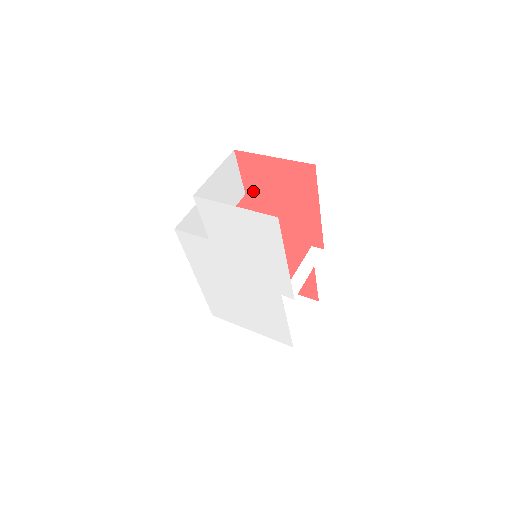
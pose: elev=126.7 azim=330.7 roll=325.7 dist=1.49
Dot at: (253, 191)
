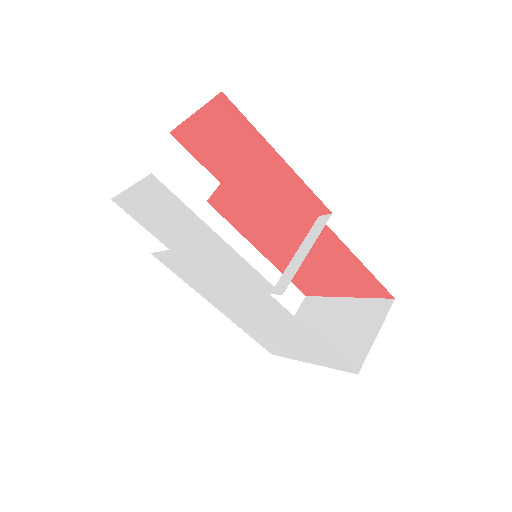
Dot at: (221, 175)
